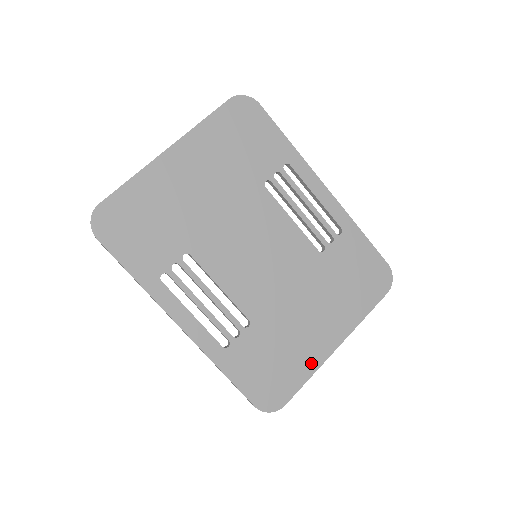
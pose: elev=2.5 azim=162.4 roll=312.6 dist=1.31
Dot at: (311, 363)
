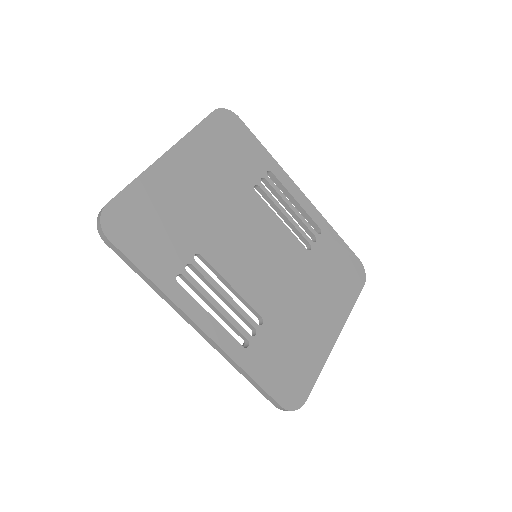
Dot at: (319, 356)
